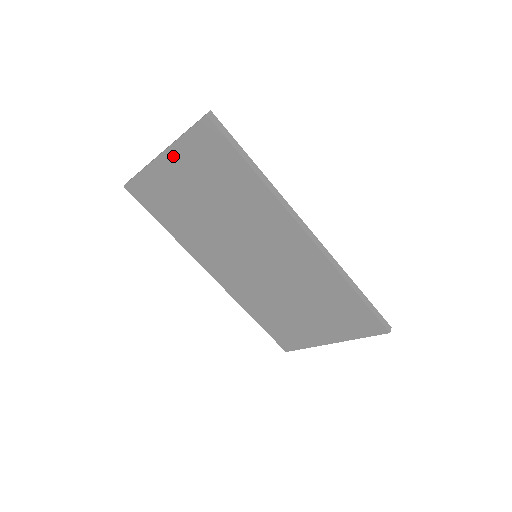
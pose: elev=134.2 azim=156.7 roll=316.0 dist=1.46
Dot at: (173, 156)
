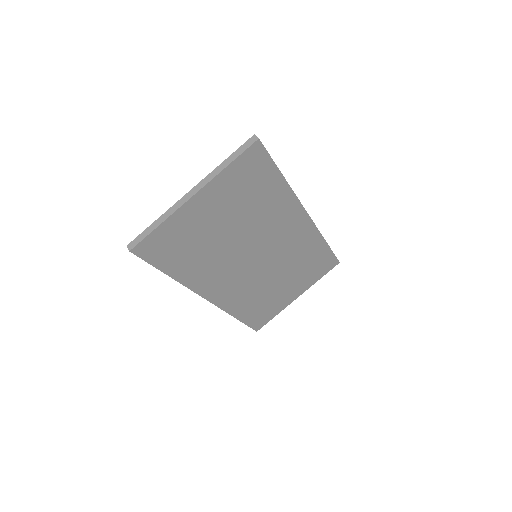
Dot at: (209, 191)
